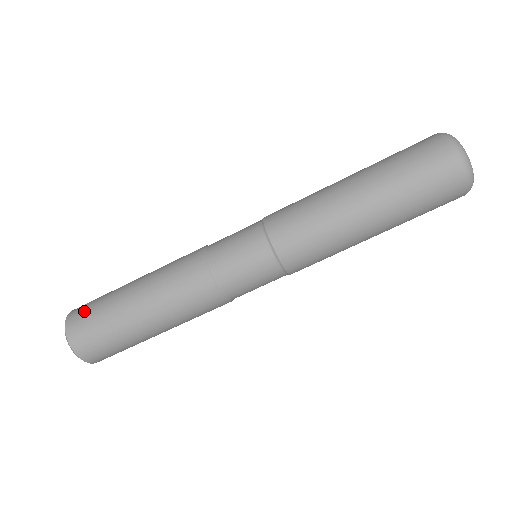
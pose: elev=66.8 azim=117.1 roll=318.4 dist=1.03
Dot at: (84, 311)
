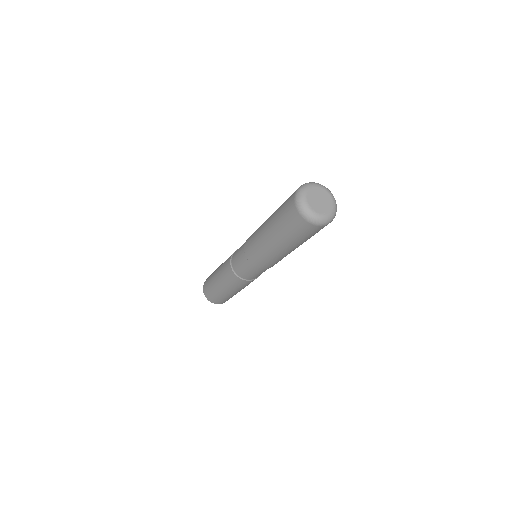
Dot at: occluded
